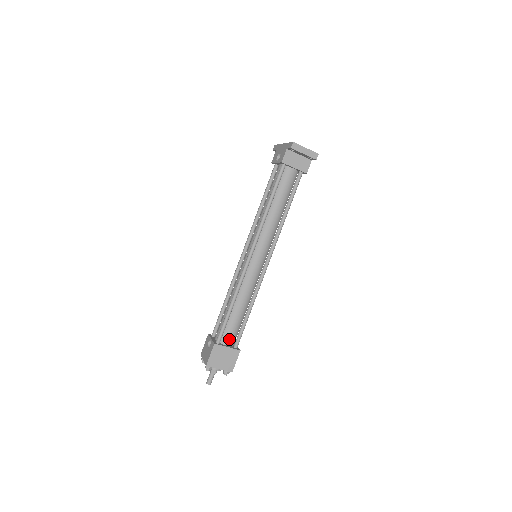
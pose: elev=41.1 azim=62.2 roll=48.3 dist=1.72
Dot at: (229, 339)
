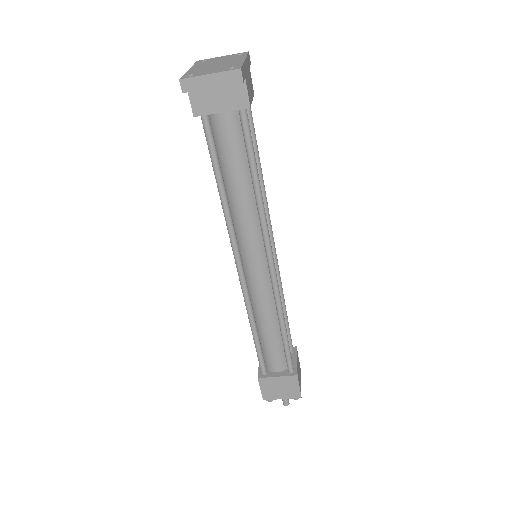
Dot at: (276, 365)
